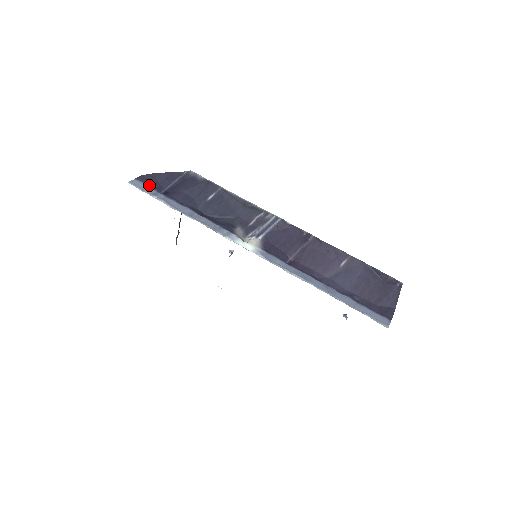
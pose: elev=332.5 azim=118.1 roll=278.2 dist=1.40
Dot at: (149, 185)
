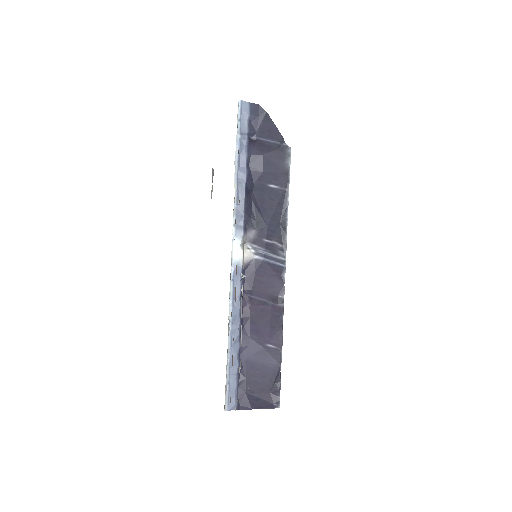
Dot at: (251, 120)
